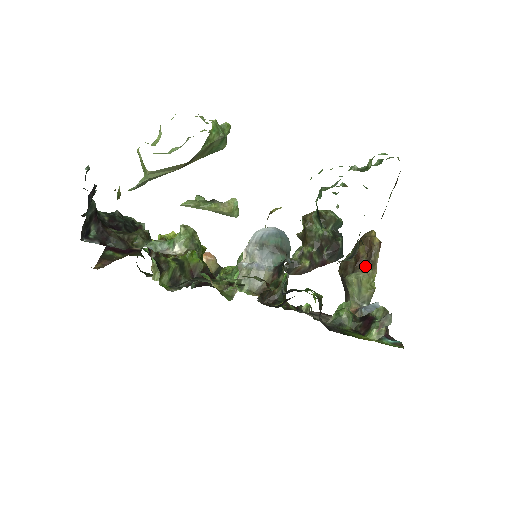
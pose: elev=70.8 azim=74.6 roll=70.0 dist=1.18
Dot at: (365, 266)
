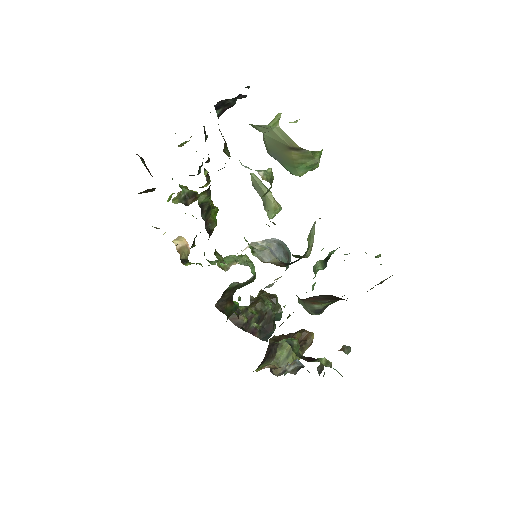
Dot at: occluded
